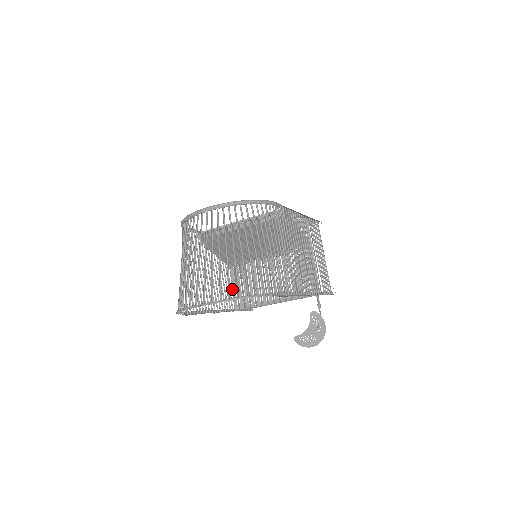
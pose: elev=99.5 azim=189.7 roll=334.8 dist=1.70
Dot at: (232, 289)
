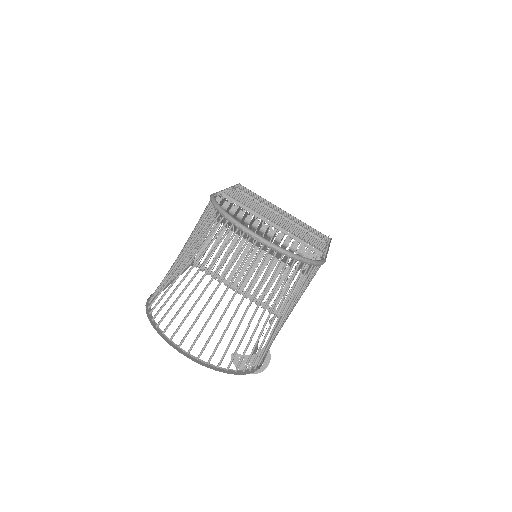
Dot at: occluded
